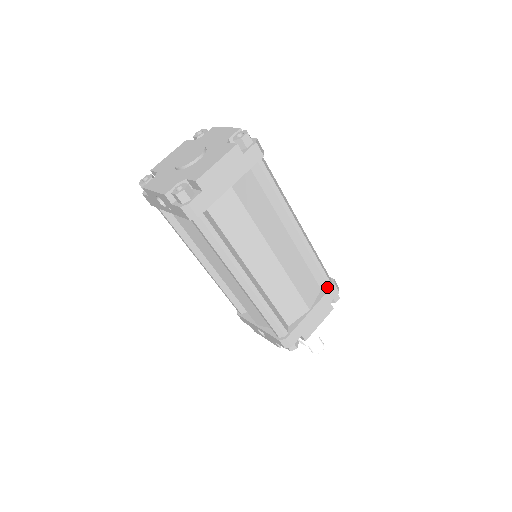
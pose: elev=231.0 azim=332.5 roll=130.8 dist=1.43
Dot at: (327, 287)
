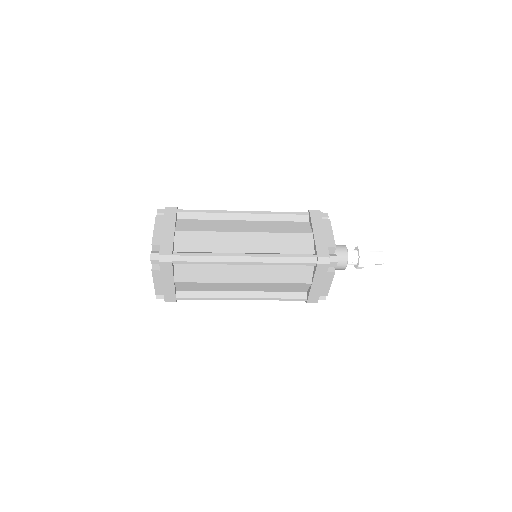
Dot at: (315, 265)
